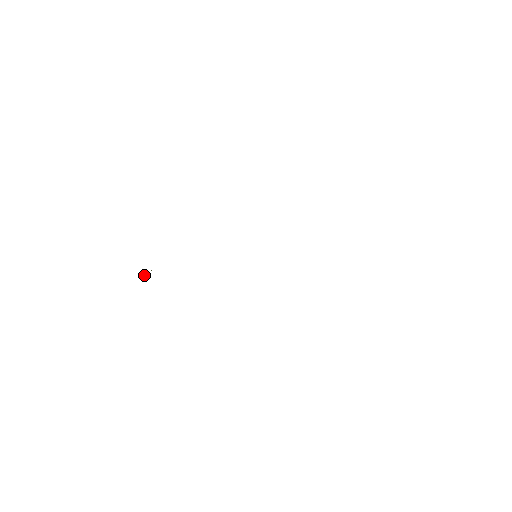
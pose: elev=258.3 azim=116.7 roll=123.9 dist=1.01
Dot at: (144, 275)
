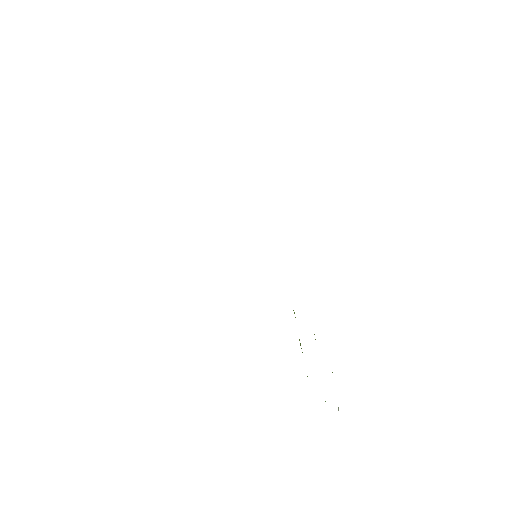
Dot at: occluded
